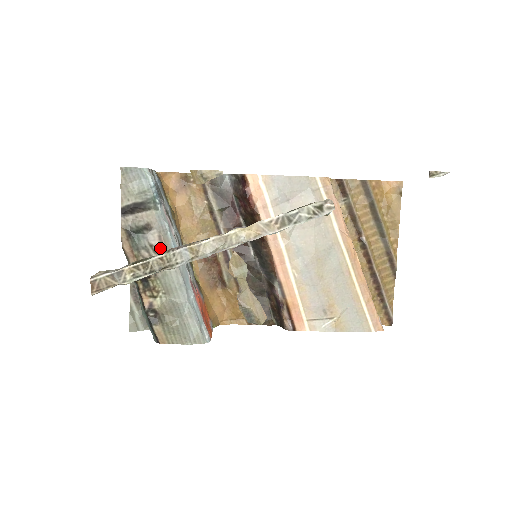
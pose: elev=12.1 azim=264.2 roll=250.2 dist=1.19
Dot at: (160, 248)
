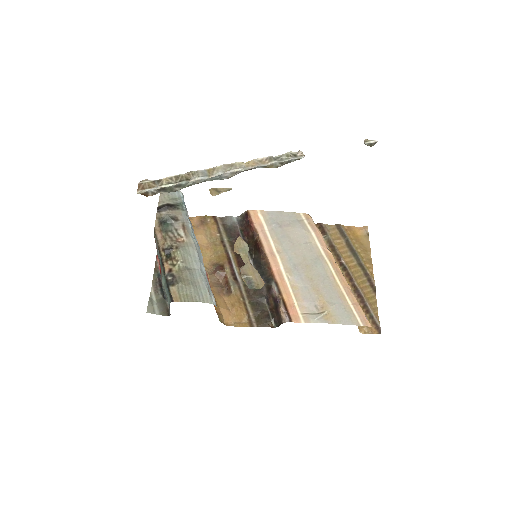
Dot at: (183, 232)
